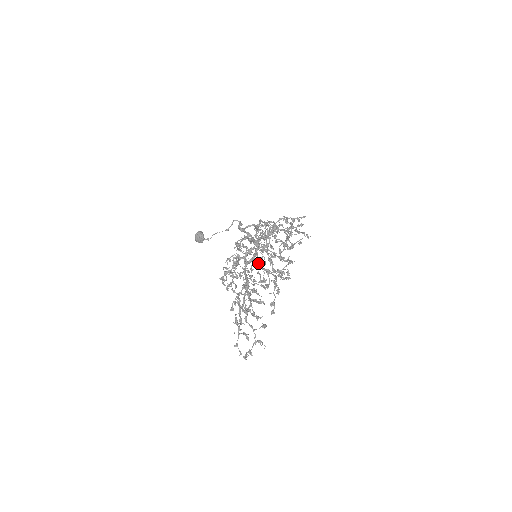
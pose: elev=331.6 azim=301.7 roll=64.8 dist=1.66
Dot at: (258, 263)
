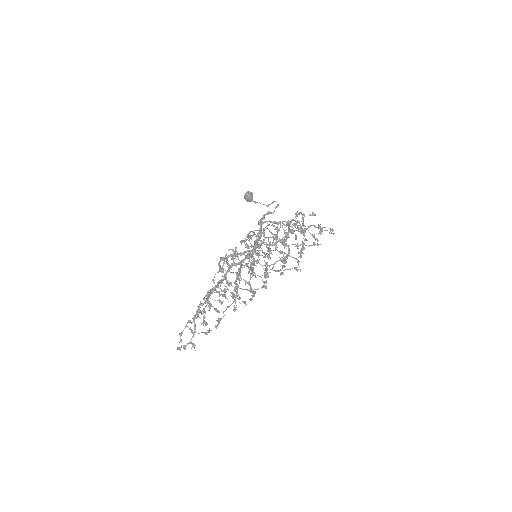
Dot at: (239, 271)
